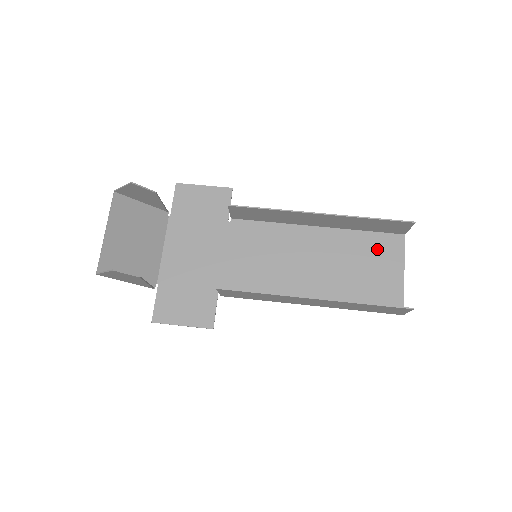
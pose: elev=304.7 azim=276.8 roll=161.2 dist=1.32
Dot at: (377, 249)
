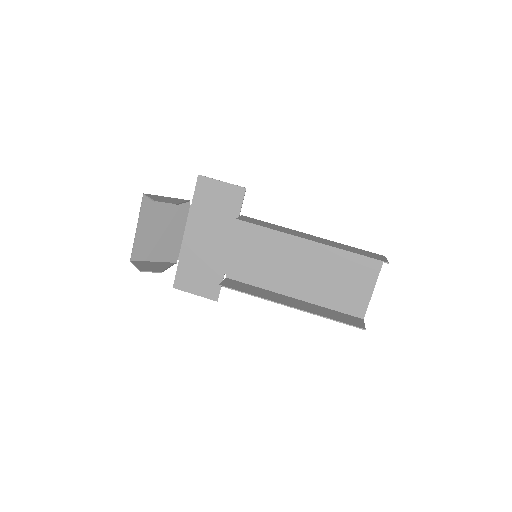
Dot at: (357, 265)
